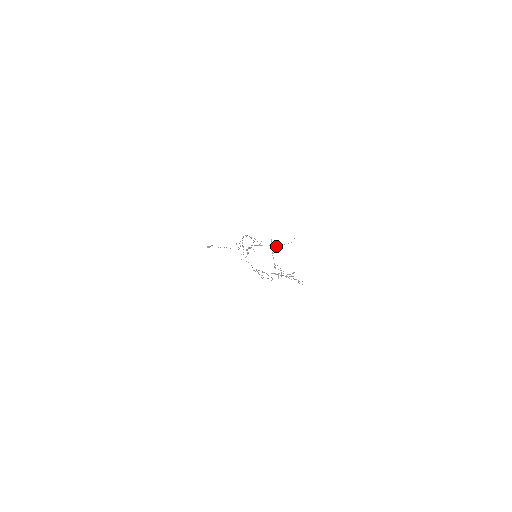
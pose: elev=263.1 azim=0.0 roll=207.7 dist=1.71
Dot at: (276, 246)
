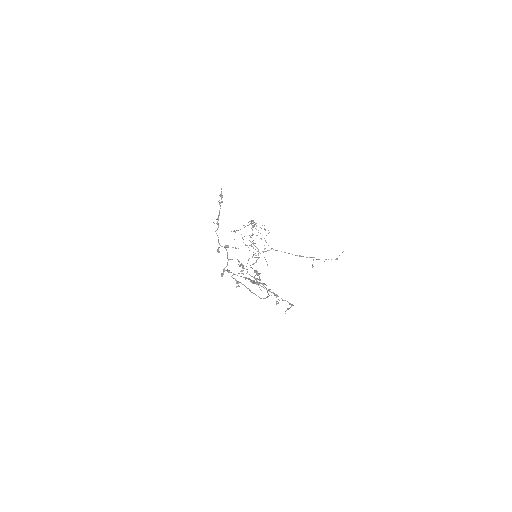
Dot at: (313, 260)
